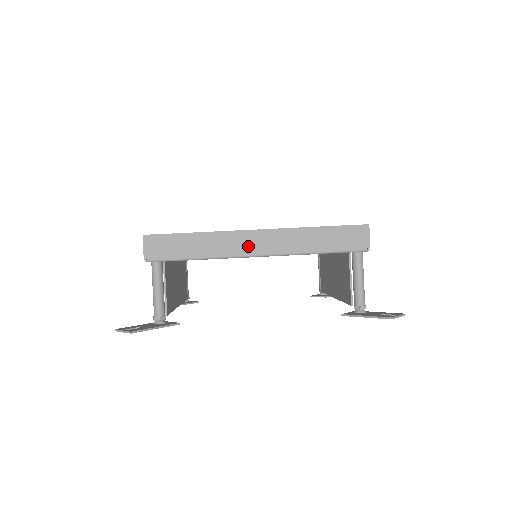
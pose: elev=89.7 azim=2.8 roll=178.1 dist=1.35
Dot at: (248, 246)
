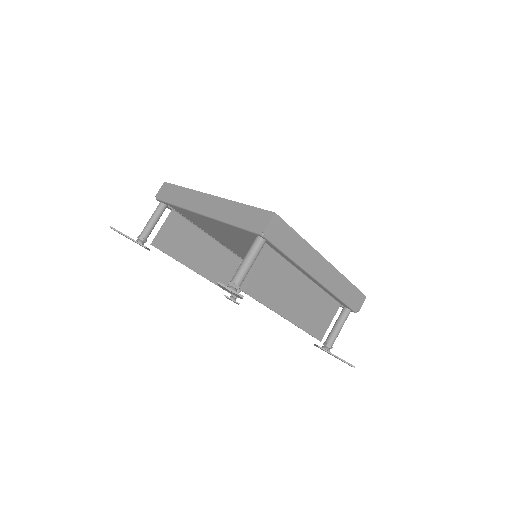
Dot at: (200, 205)
